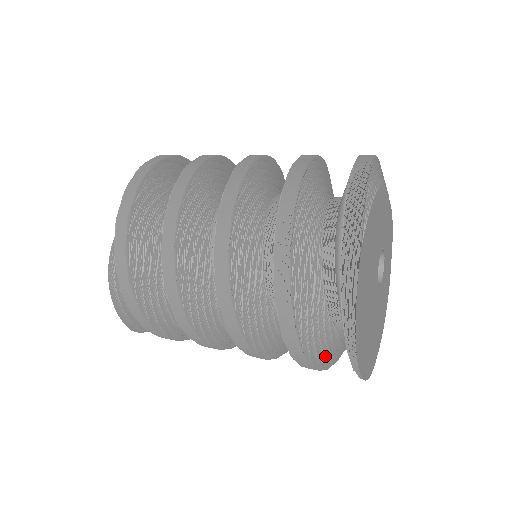
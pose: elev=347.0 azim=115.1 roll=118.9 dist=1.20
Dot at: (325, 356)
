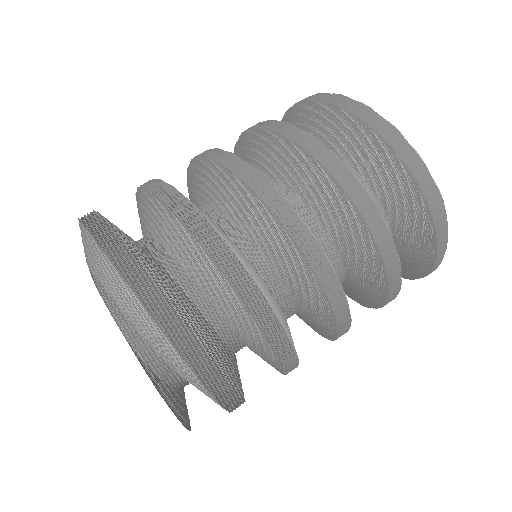
Dot at: occluded
